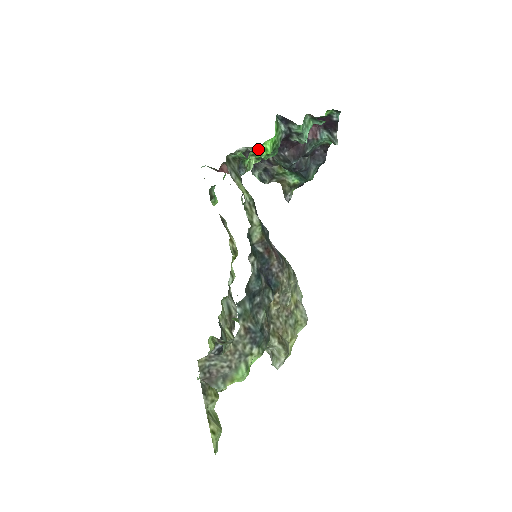
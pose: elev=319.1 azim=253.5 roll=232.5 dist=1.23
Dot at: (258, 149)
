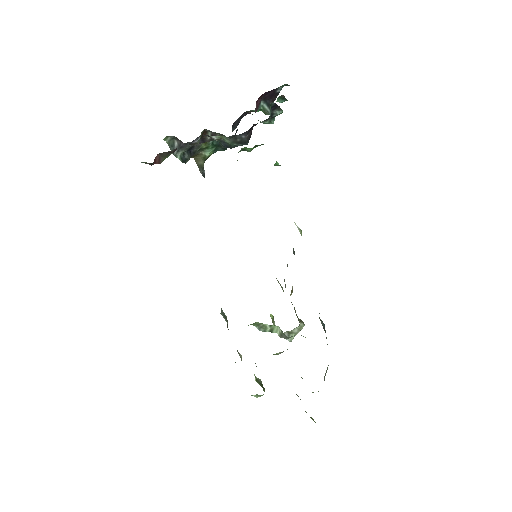
Dot at: occluded
